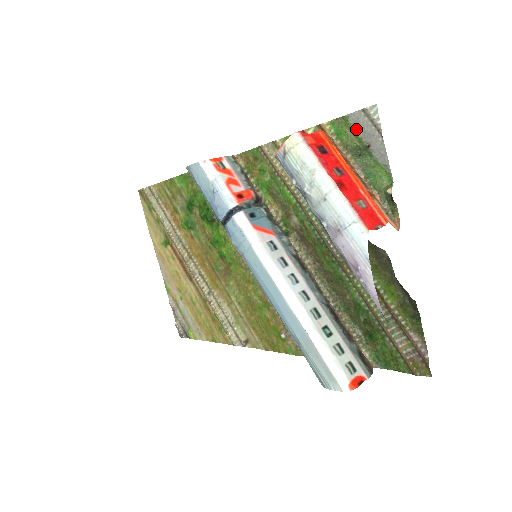
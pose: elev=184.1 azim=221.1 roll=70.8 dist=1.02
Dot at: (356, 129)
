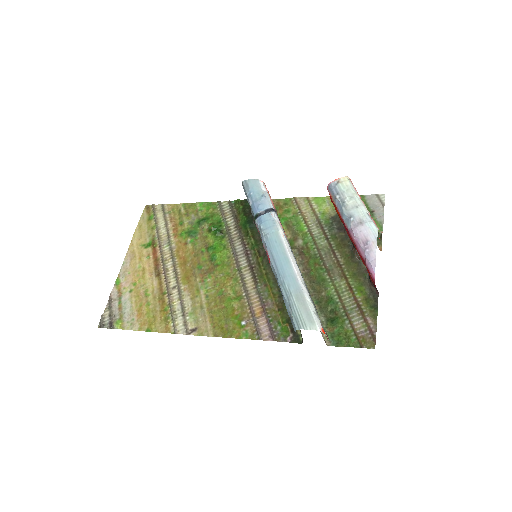
Dot at: (368, 202)
